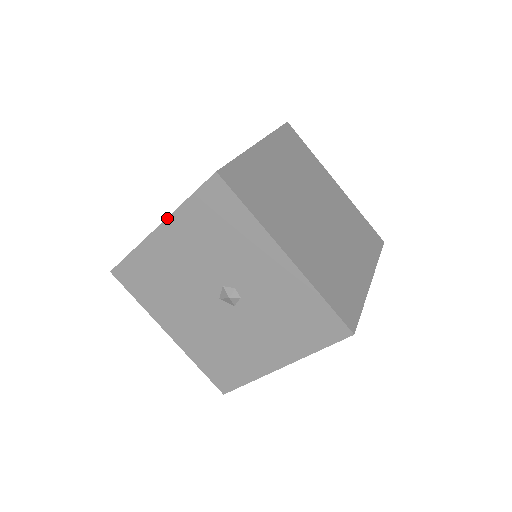
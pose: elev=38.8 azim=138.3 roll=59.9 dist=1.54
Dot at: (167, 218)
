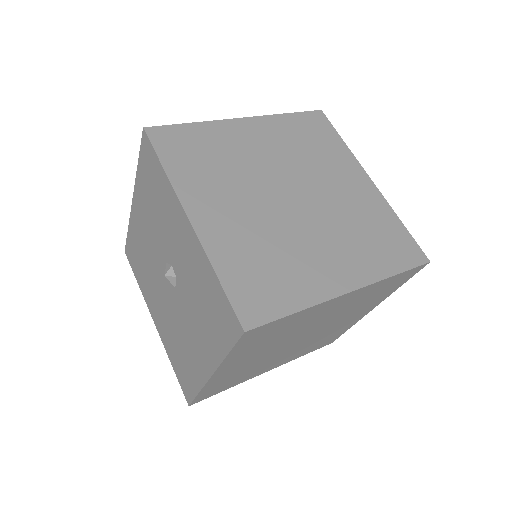
Dot at: (134, 188)
